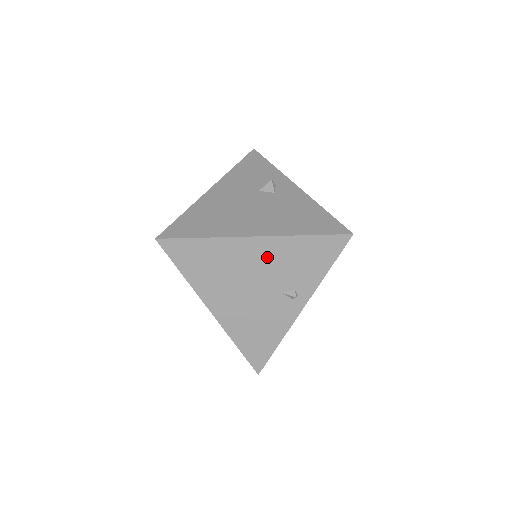
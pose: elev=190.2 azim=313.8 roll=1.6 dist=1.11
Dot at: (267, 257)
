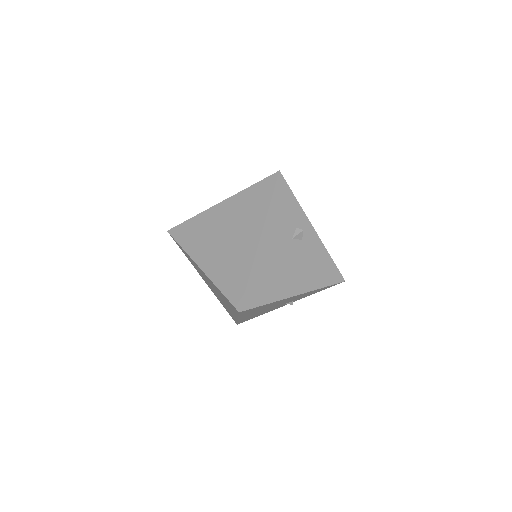
Dot at: (294, 298)
